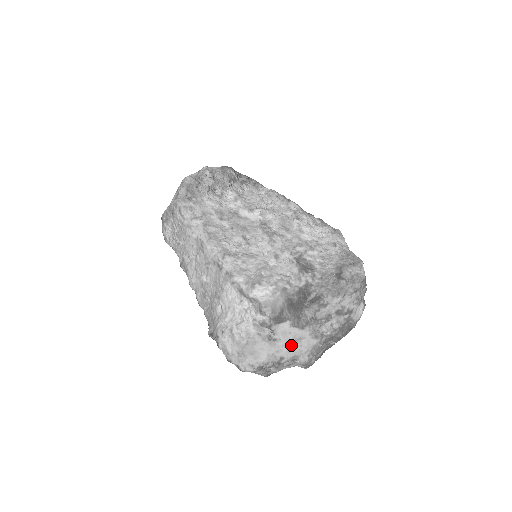
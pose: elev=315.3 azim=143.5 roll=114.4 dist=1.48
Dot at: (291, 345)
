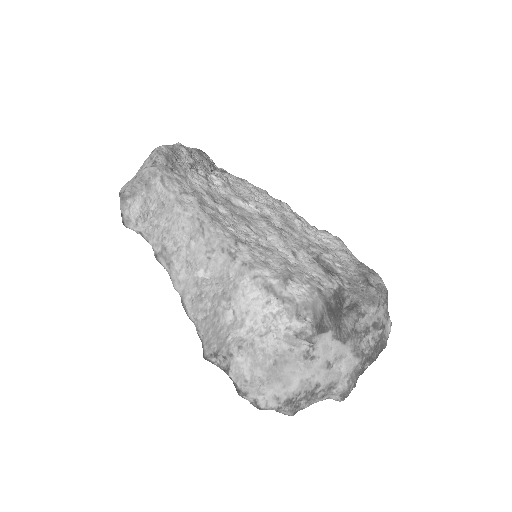
Dot at: (330, 366)
